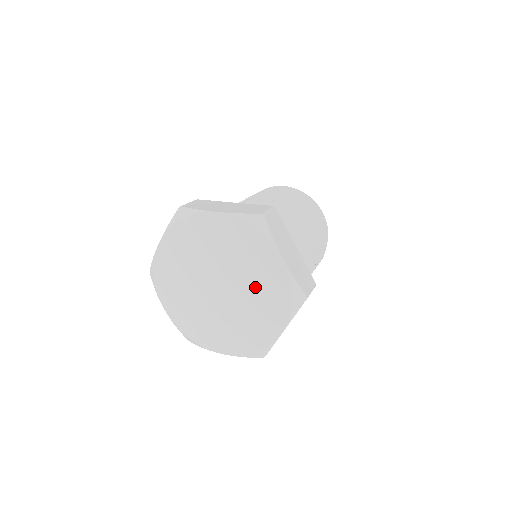
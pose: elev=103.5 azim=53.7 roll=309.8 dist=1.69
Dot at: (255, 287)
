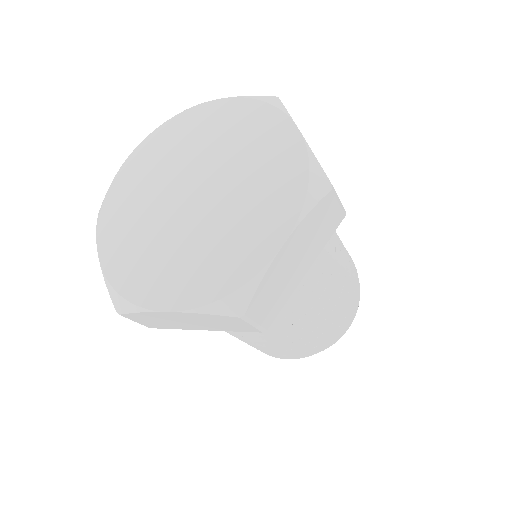
Dot at: (249, 179)
